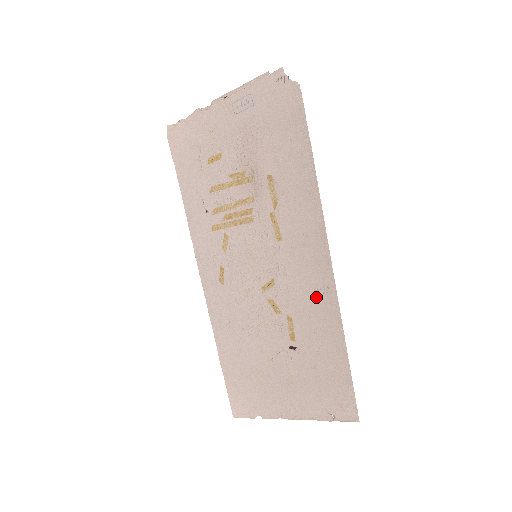
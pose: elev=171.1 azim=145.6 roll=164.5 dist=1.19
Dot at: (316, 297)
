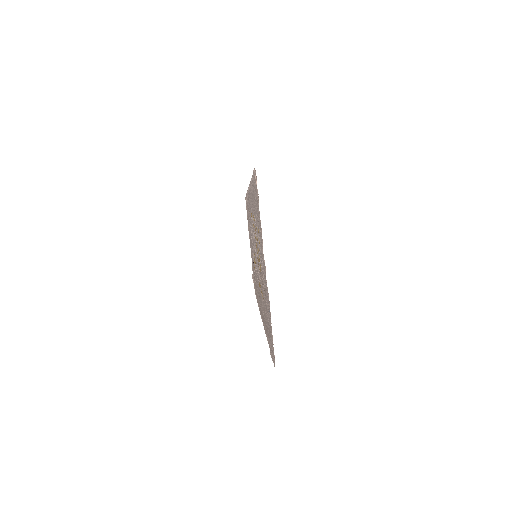
Dot at: (258, 297)
